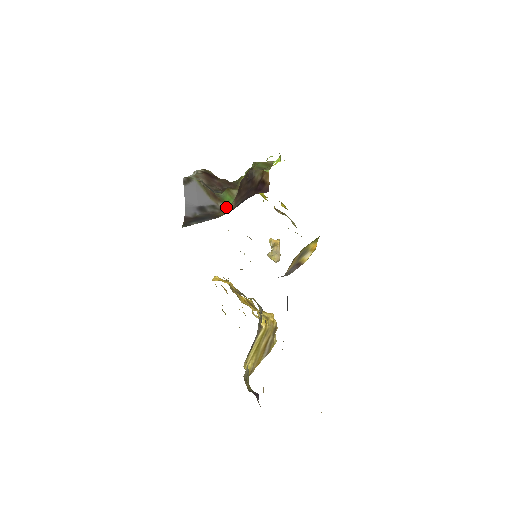
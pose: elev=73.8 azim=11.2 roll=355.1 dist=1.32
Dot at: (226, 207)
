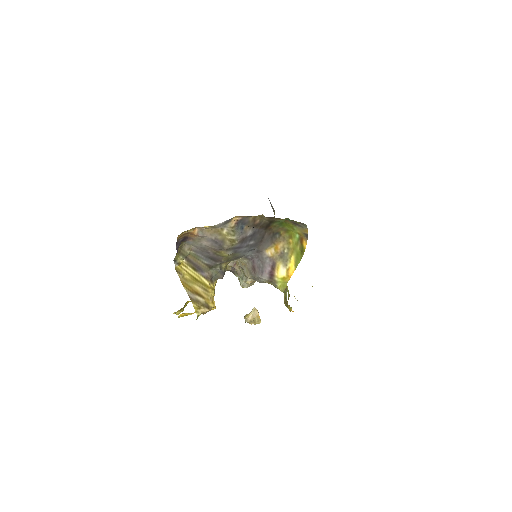
Dot at: occluded
